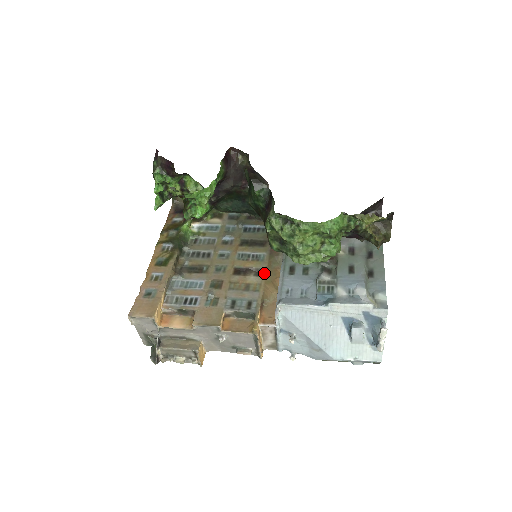
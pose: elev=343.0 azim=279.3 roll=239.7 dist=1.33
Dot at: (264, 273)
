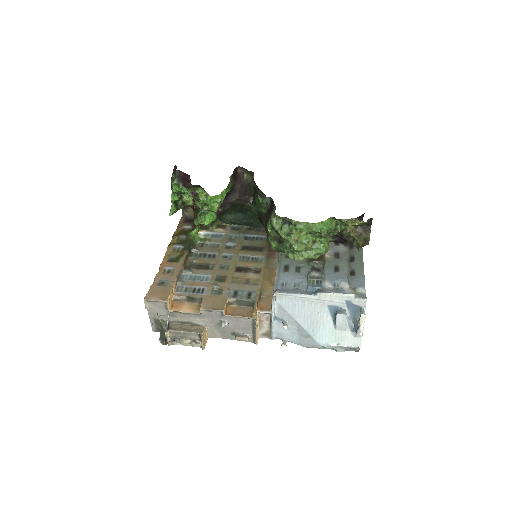
Dot at: (262, 271)
